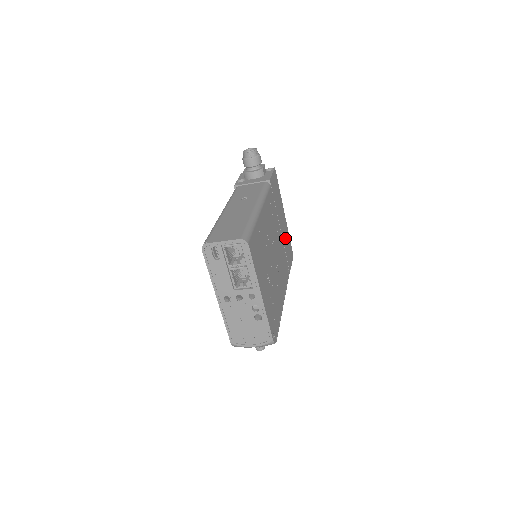
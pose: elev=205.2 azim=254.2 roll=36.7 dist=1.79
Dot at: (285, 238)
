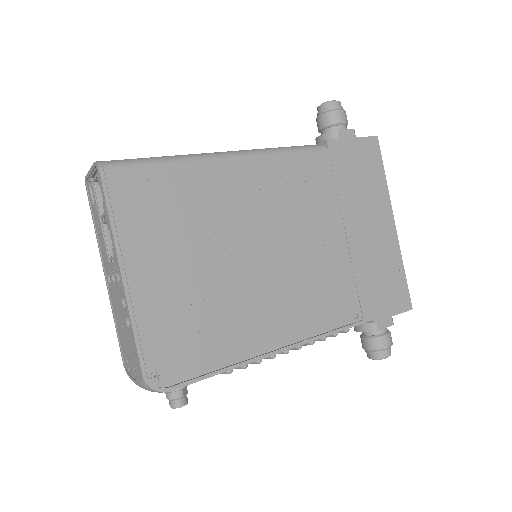
Dot at: (371, 260)
